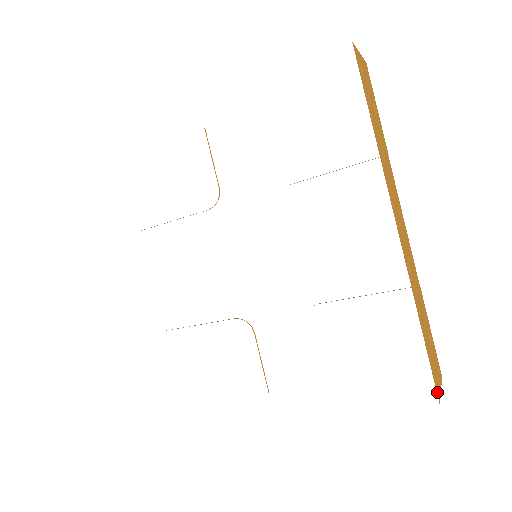
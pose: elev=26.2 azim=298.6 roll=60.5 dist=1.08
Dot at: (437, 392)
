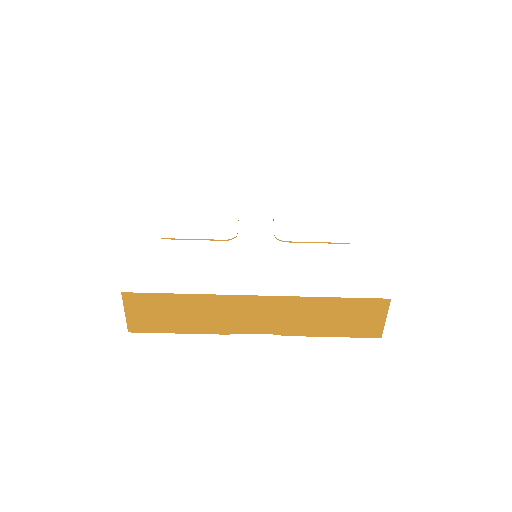
Dot at: occluded
